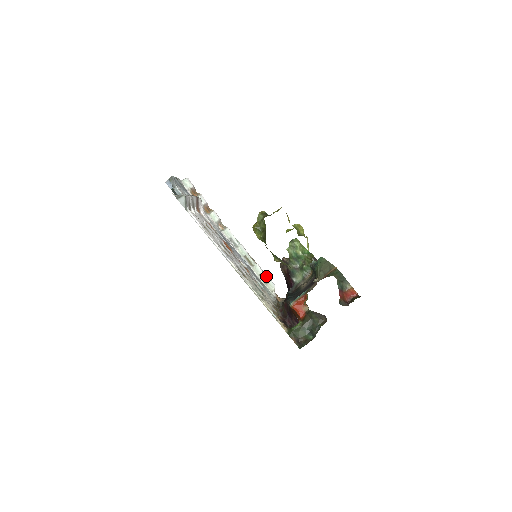
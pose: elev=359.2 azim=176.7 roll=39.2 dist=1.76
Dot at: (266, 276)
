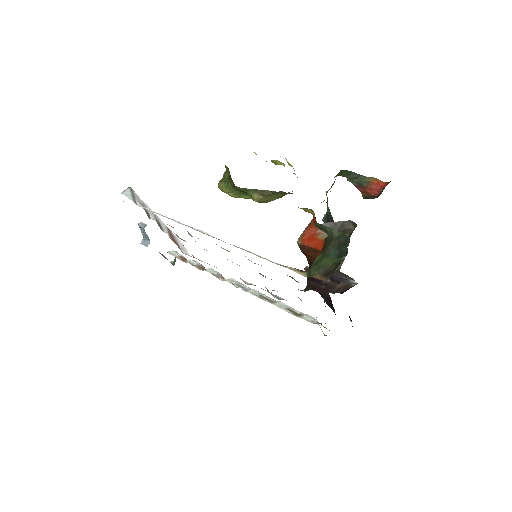
Dot at: occluded
